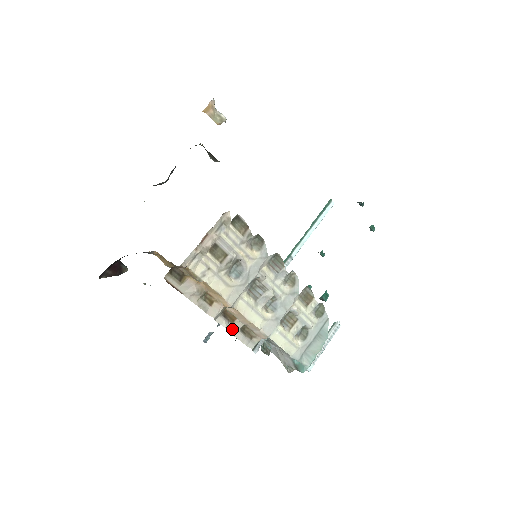
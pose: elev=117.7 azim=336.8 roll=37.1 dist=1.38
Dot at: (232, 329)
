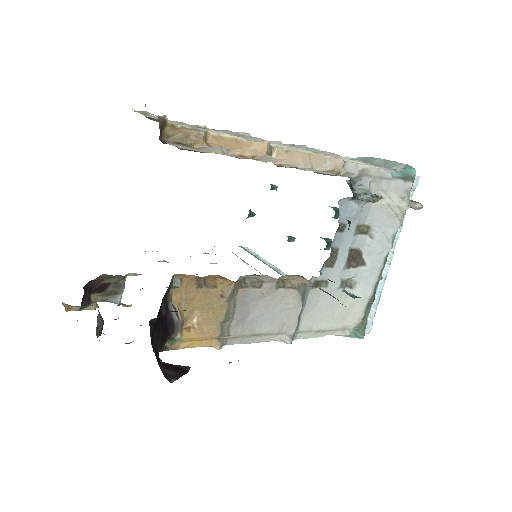
Dot at: (311, 170)
